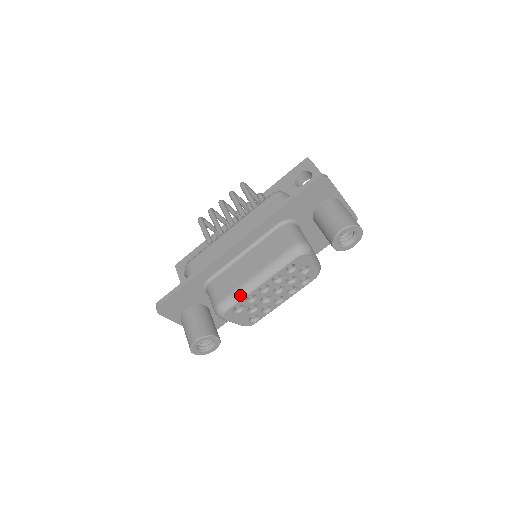
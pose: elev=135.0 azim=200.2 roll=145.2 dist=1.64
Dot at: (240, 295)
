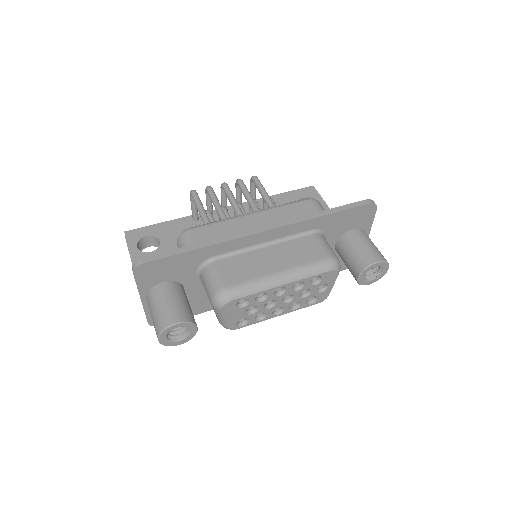
Dot at: (255, 288)
